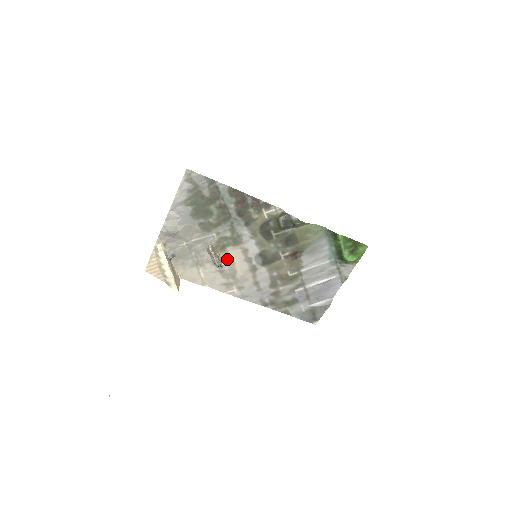
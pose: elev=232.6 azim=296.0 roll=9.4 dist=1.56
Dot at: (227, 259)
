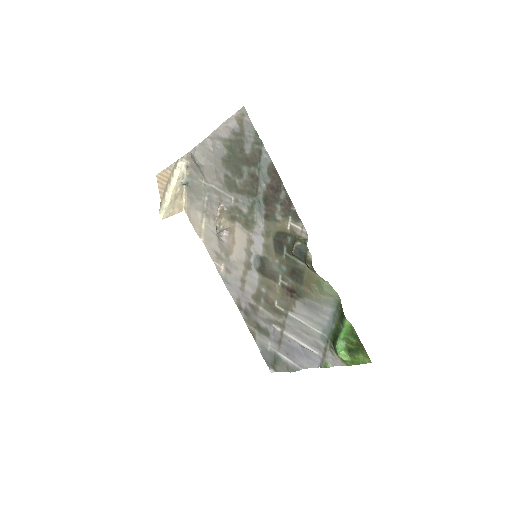
Dot at: (231, 233)
